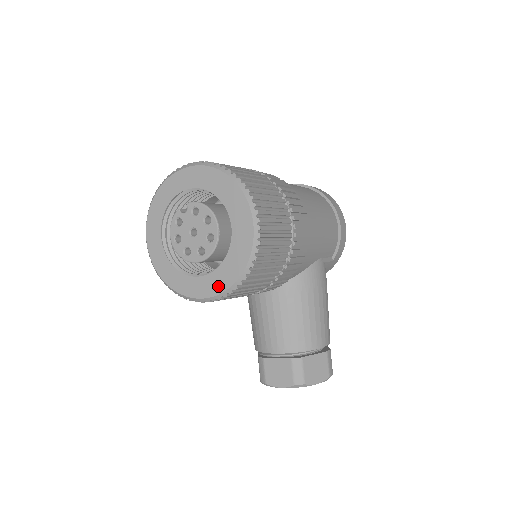
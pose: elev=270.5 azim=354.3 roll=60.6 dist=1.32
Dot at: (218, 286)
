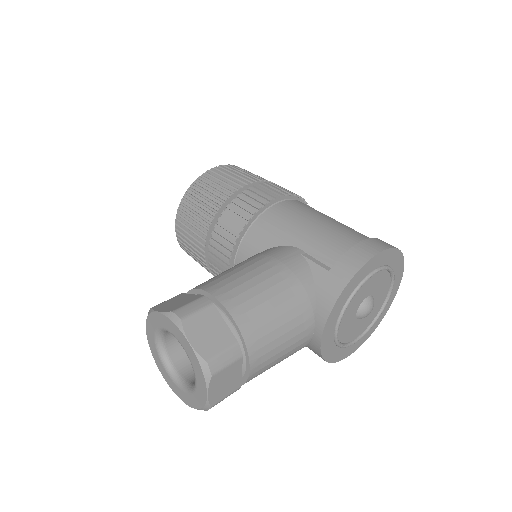
Dot at: occluded
